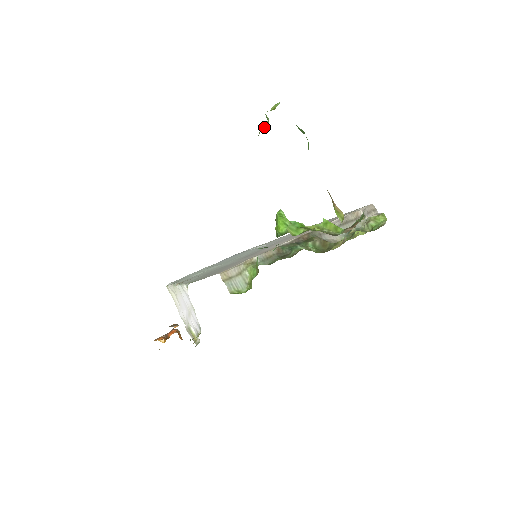
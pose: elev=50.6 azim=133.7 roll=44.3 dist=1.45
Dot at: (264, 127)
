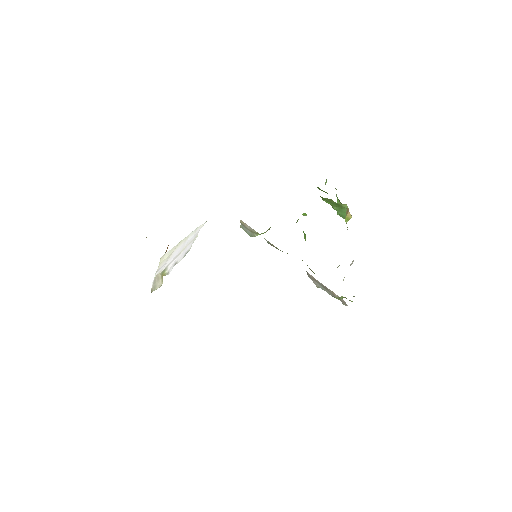
Dot at: occluded
